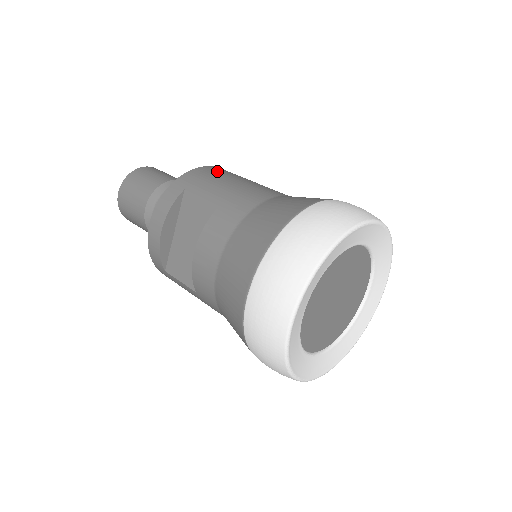
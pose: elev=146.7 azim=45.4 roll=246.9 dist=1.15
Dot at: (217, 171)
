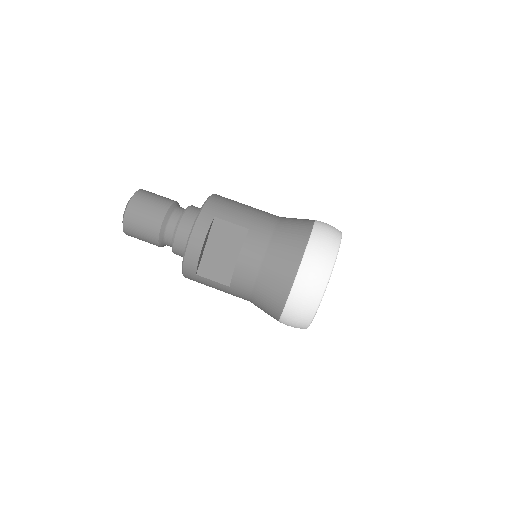
Dot at: (224, 199)
